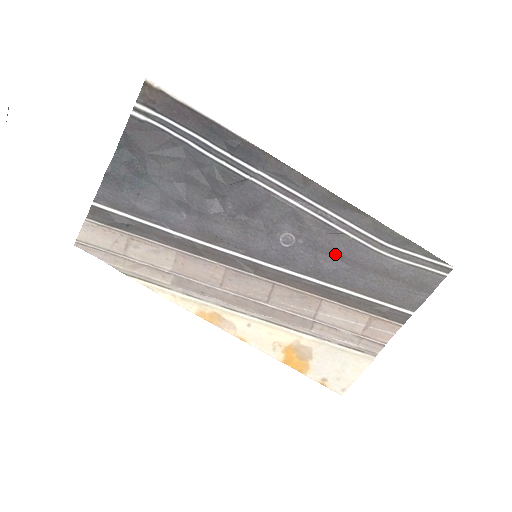
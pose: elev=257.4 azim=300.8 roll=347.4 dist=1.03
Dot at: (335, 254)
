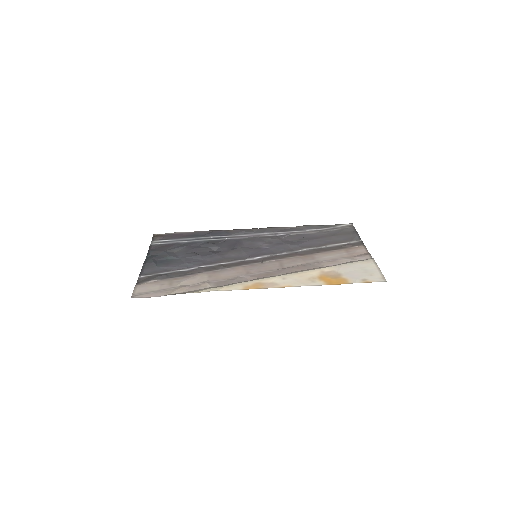
Dot at: (295, 241)
